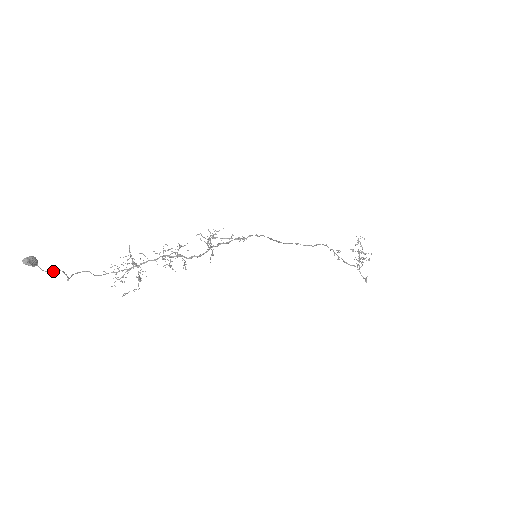
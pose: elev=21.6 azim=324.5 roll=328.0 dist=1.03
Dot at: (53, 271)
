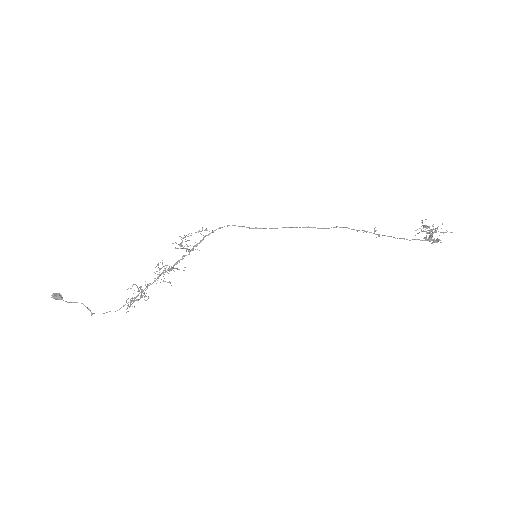
Dot at: occluded
